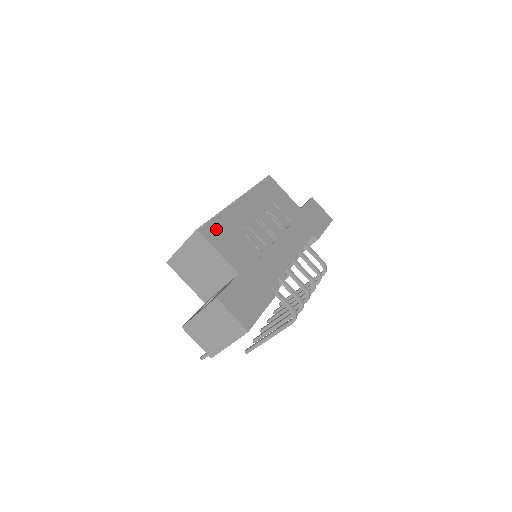
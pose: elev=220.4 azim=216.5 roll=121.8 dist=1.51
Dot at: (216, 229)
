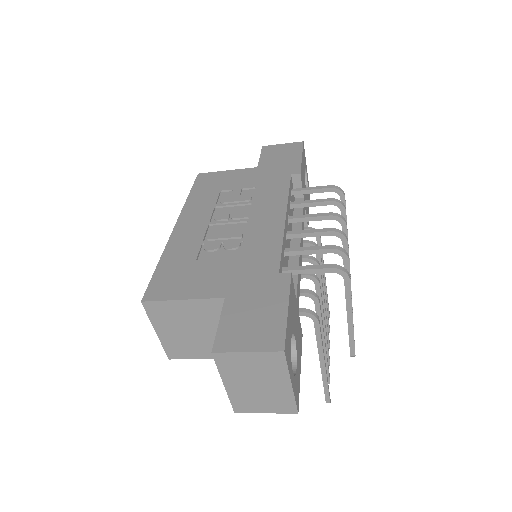
Dot at: (166, 279)
